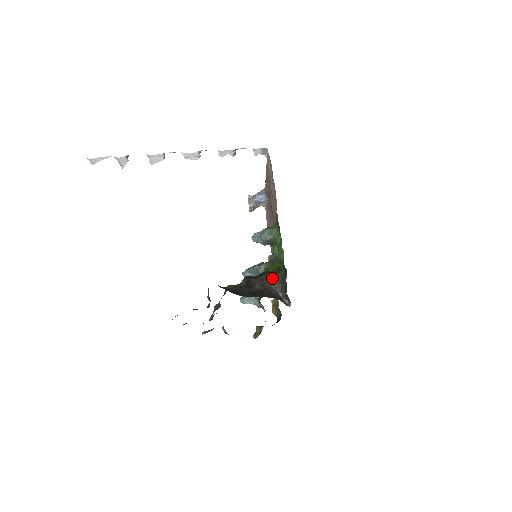
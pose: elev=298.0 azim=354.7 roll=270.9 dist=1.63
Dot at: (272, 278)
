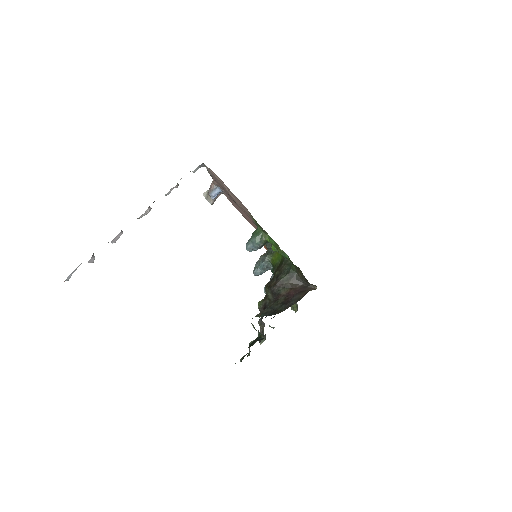
Dot at: (289, 276)
